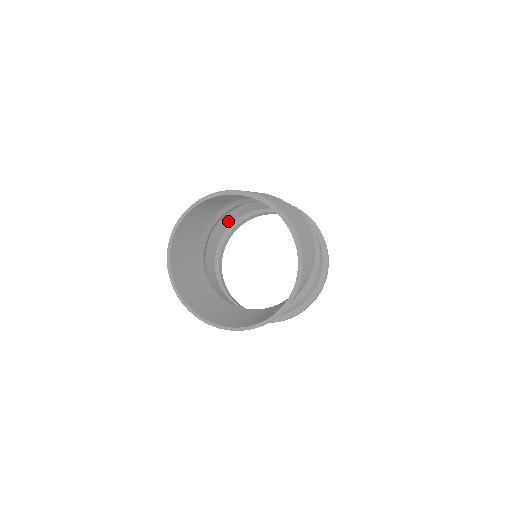
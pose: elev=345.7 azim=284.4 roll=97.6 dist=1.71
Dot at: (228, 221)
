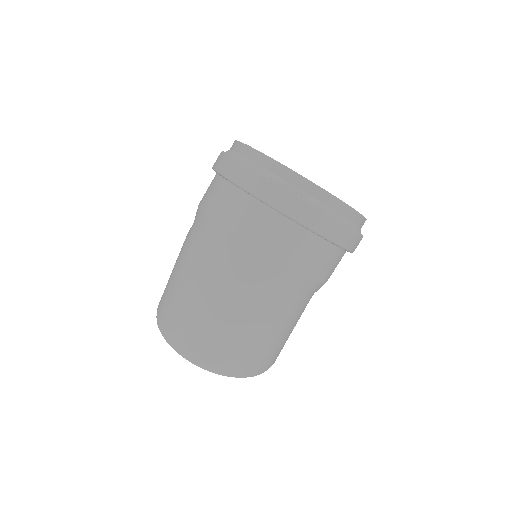
Dot at: occluded
